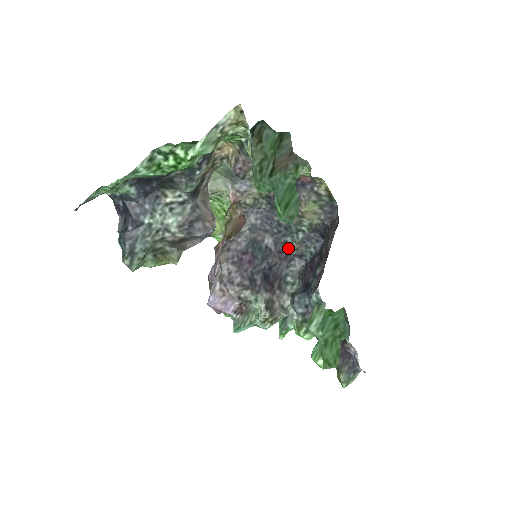
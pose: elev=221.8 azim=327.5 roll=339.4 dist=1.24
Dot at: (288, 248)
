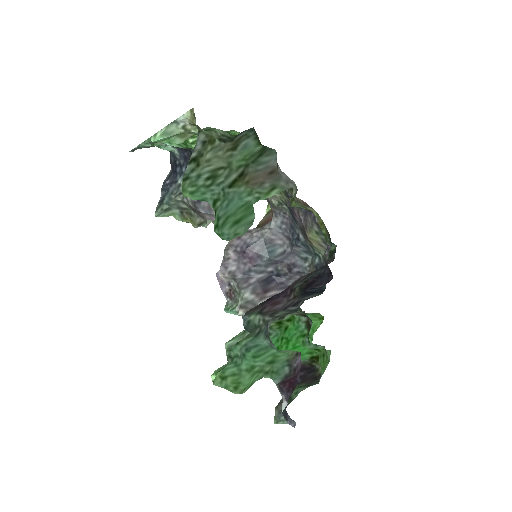
Dot at: (306, 266)
